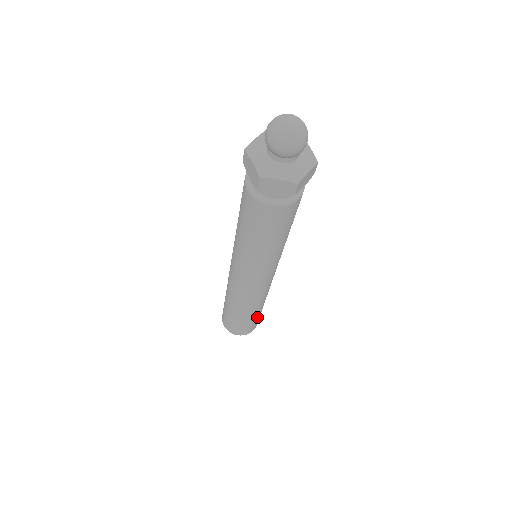
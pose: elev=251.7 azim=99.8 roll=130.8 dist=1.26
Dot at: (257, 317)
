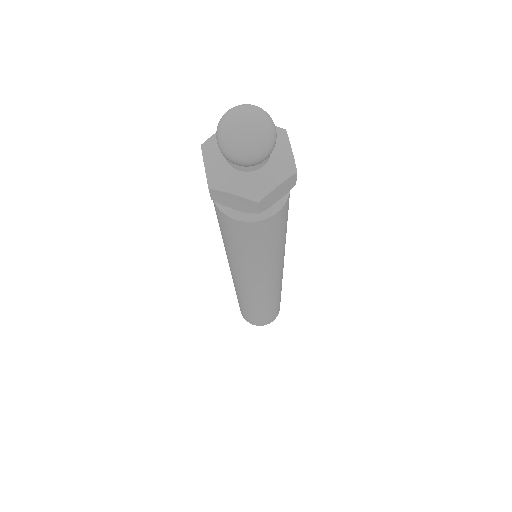
Dot at: occluded
